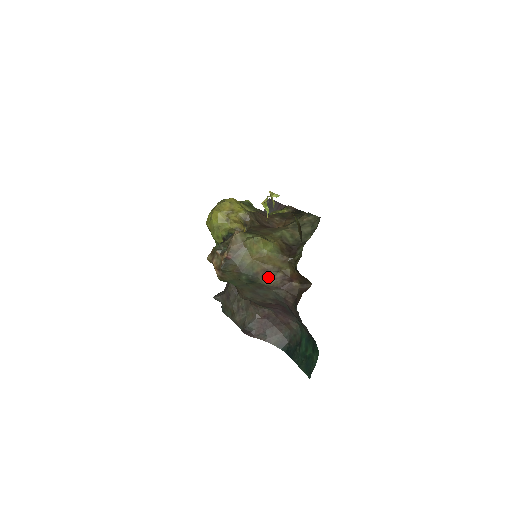
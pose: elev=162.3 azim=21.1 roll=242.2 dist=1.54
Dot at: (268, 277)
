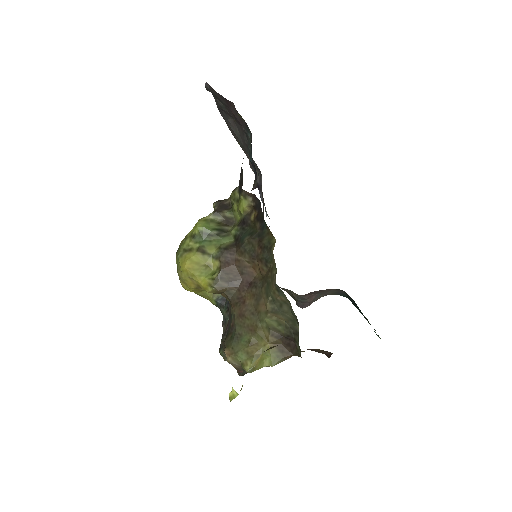
Dot at: occluded
